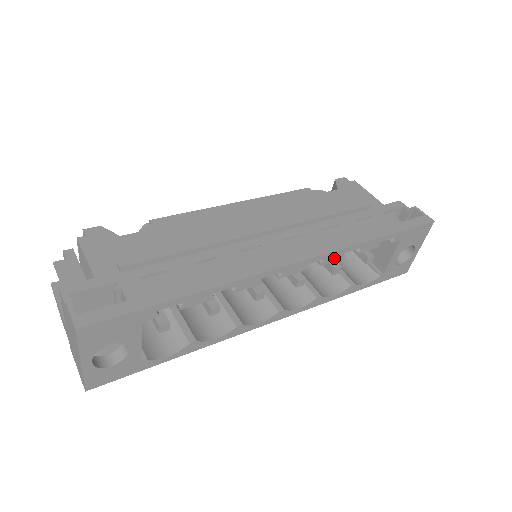
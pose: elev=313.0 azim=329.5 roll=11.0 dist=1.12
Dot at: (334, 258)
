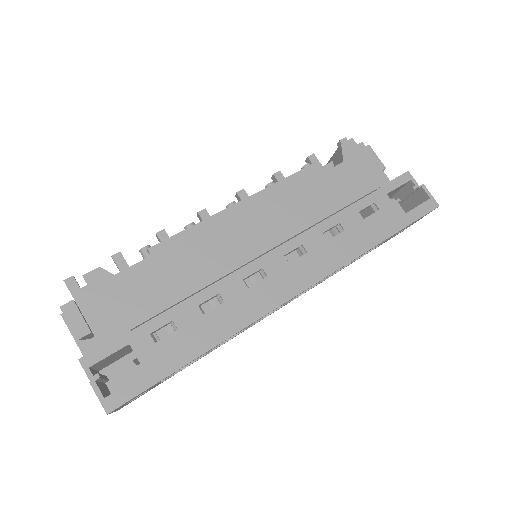
Dot at: (334, 272)
